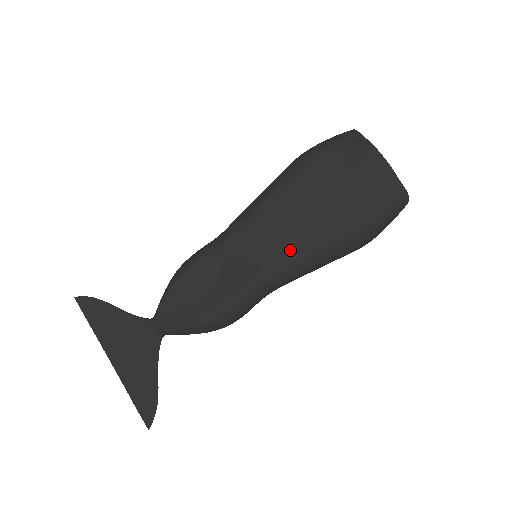
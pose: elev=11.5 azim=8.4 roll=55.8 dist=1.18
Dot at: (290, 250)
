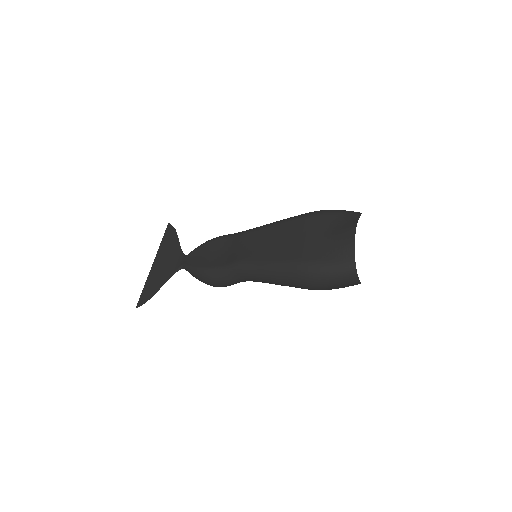
Dot at: (264, 257)
